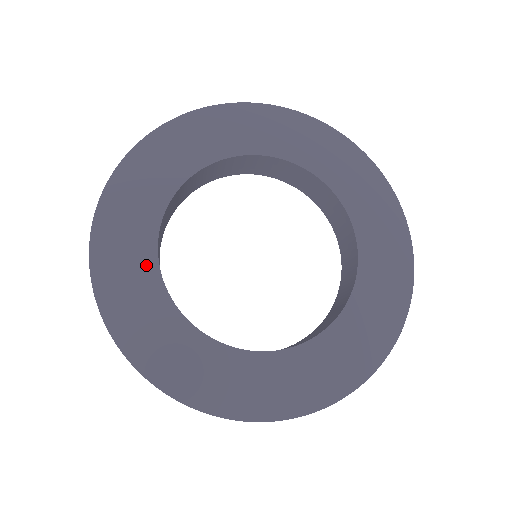
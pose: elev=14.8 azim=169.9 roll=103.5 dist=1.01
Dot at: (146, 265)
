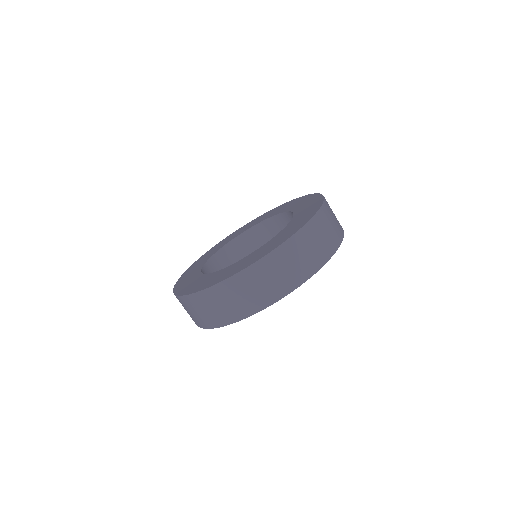
Dot at: (213, 275)
